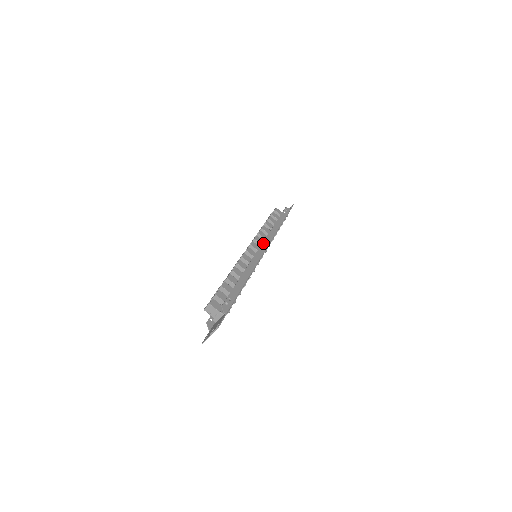
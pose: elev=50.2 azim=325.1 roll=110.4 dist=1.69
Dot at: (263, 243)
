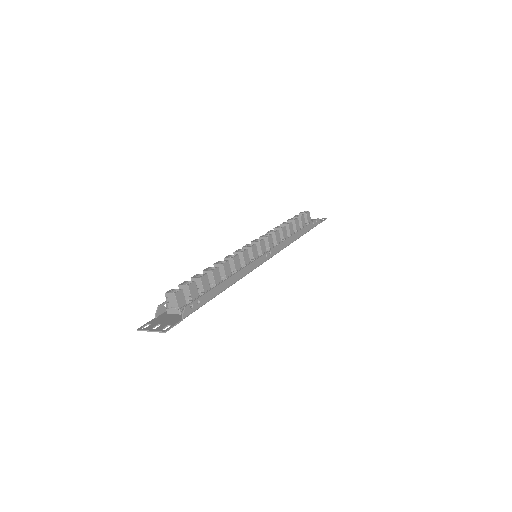
Dot at: (272, 249)
